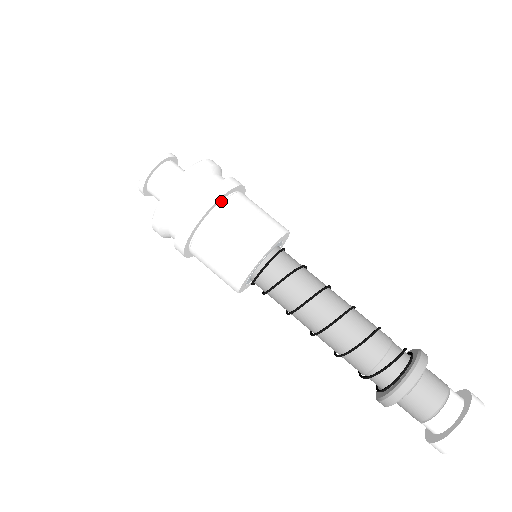
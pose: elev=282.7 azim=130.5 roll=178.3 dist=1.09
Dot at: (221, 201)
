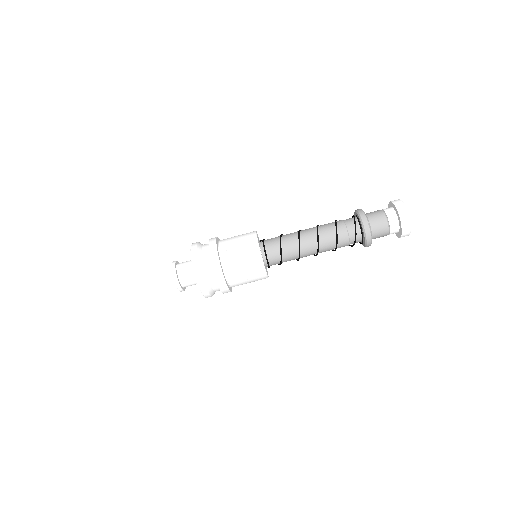
Dot at: (225, 278)
